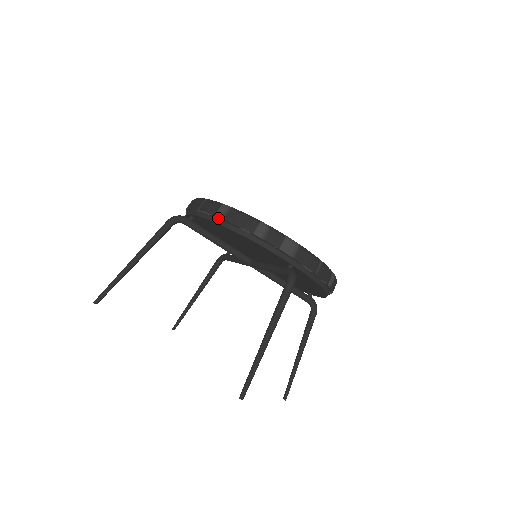
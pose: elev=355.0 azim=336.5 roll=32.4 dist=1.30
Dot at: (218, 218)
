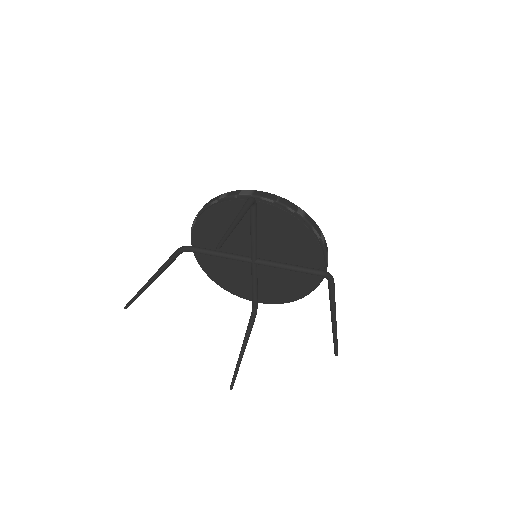
Dot at: (199, 214)
